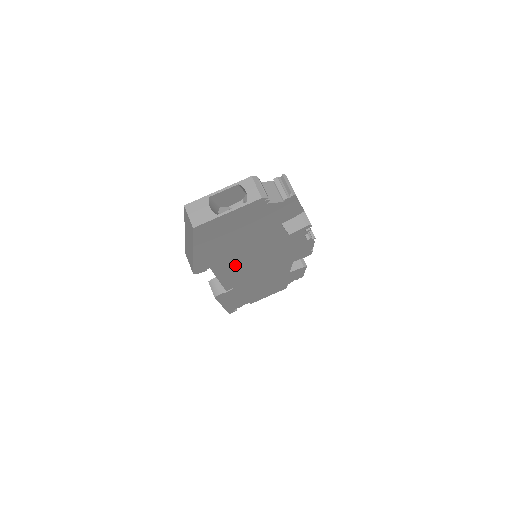
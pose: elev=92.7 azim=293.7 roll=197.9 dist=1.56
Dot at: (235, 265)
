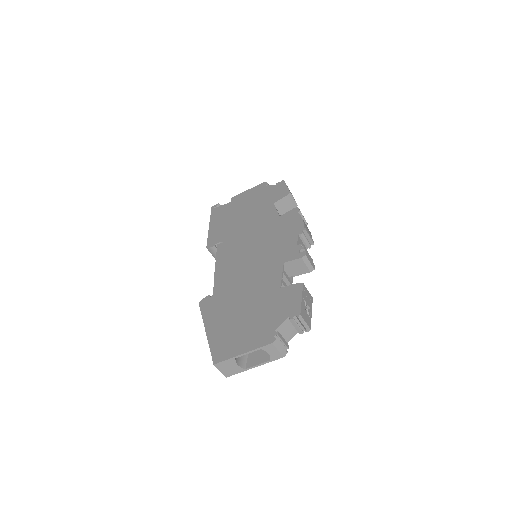
Dot at: occluded
